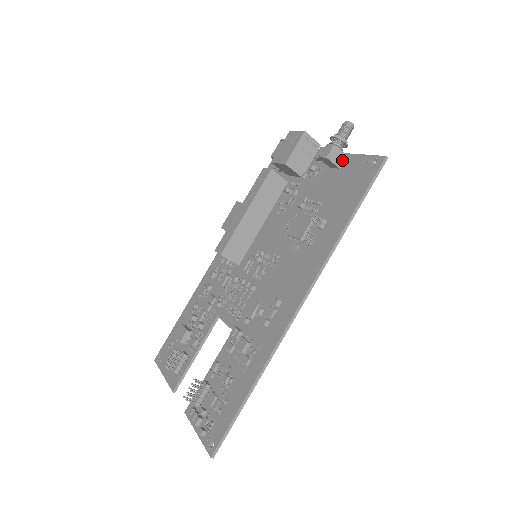
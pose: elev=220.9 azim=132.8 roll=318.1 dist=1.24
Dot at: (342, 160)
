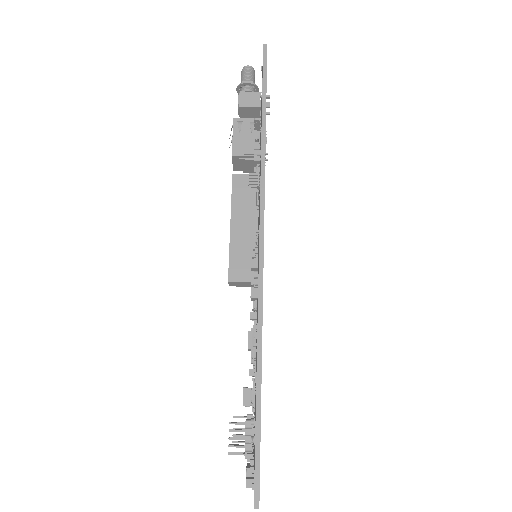
Dot at: (258, 99)
